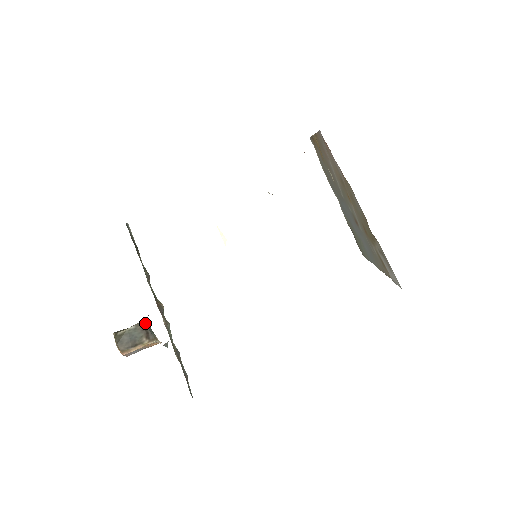
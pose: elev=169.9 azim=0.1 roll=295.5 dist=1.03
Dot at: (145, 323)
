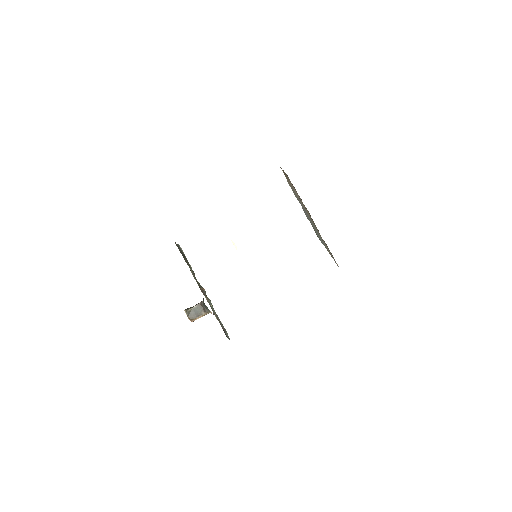
Dot at: (202, 304)
